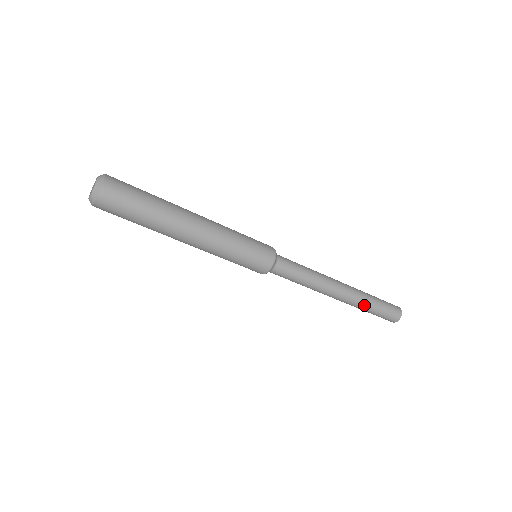
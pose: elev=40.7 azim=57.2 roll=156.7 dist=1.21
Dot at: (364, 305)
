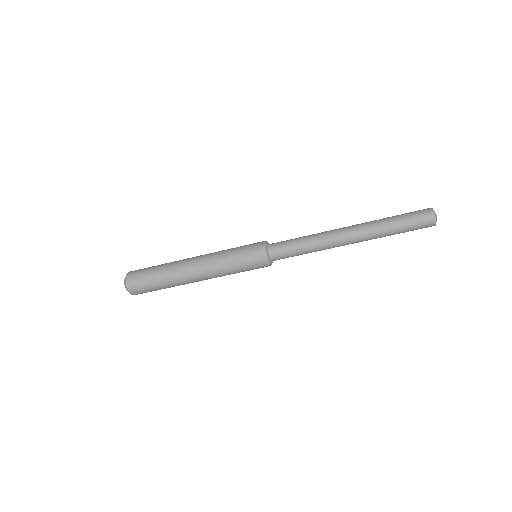
Dot at: (382, 236)
